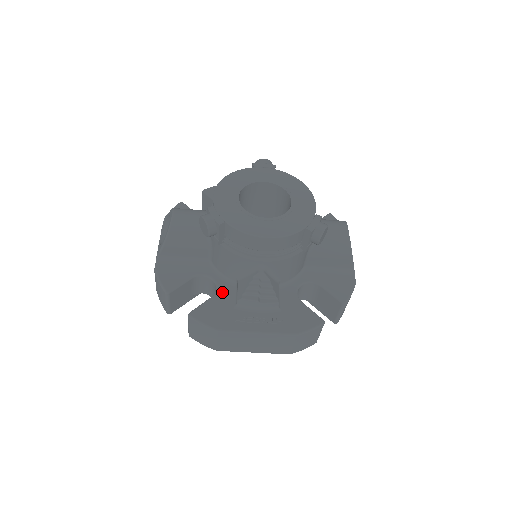
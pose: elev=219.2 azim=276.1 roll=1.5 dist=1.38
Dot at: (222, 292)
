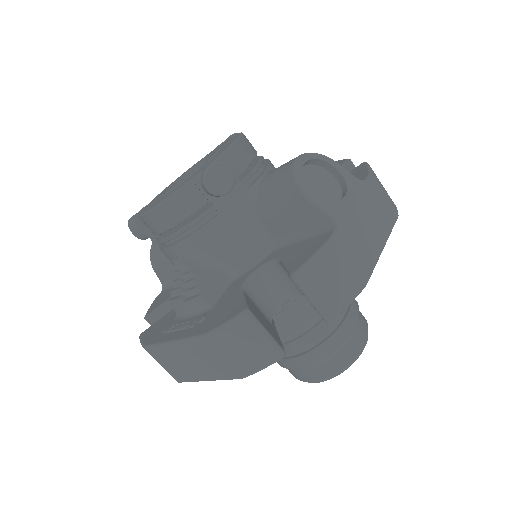
Dot at: occluded
